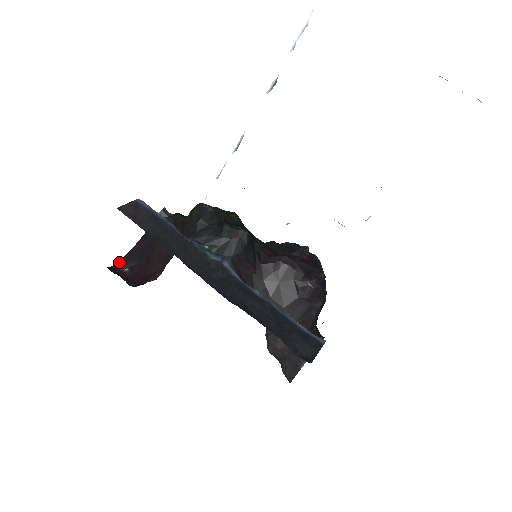
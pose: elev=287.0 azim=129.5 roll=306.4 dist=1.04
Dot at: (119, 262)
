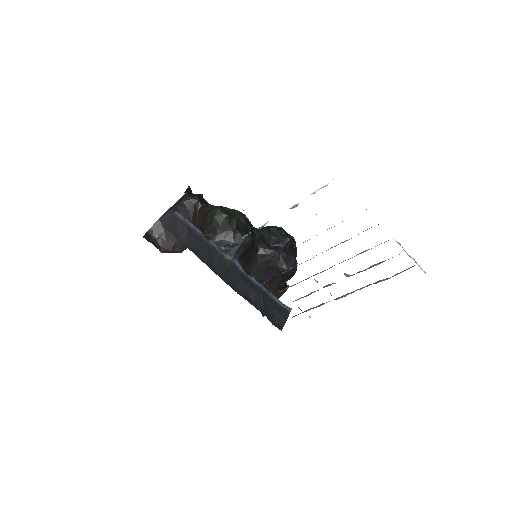
Dot at: (150, 229)
